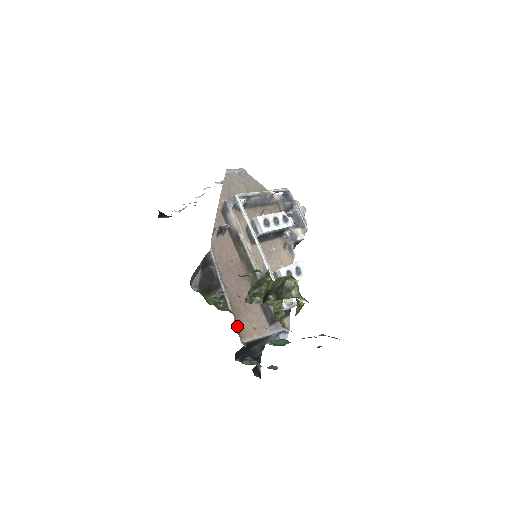
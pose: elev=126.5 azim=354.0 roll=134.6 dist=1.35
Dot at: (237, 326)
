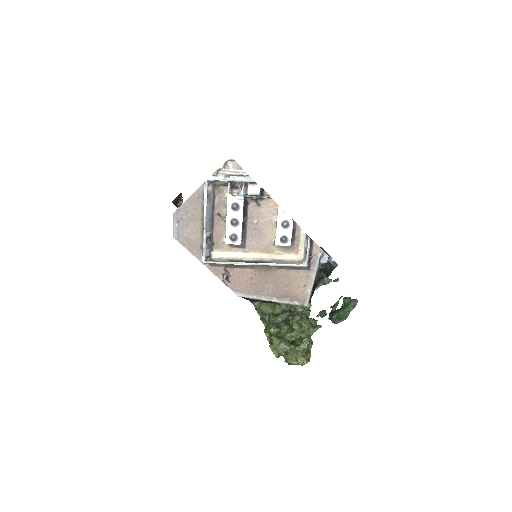
Dot at: (296, 301)
